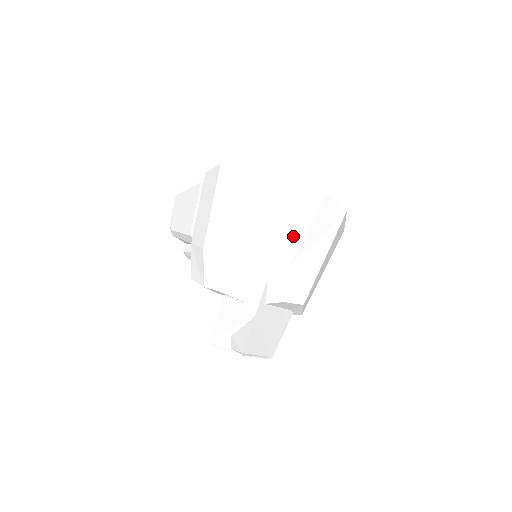
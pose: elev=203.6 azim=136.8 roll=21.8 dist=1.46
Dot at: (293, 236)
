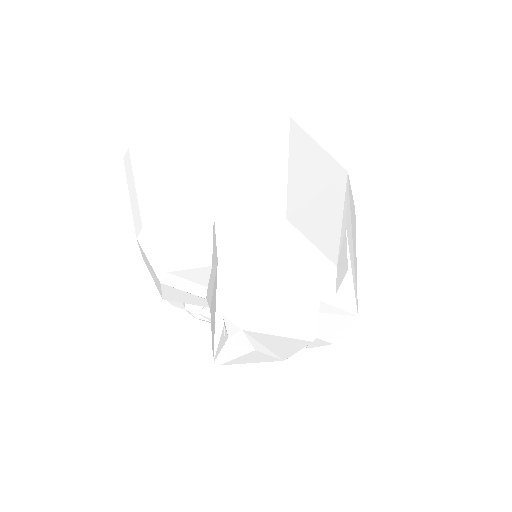
Dot at: (216, 154)
